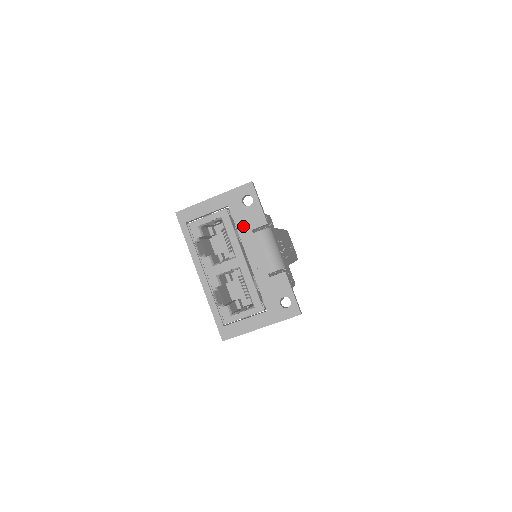
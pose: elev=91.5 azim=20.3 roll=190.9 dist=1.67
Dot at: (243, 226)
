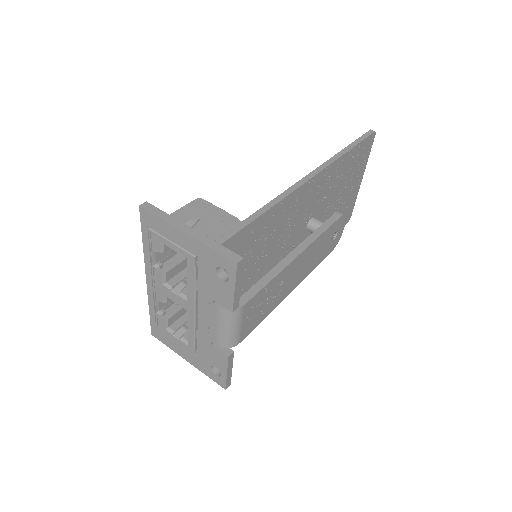
Dot at: (206, 288)
